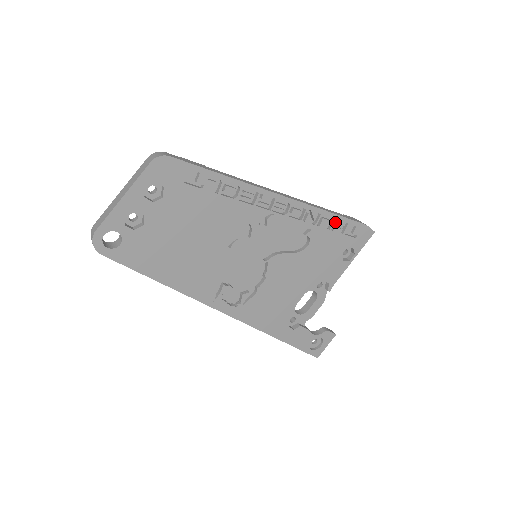
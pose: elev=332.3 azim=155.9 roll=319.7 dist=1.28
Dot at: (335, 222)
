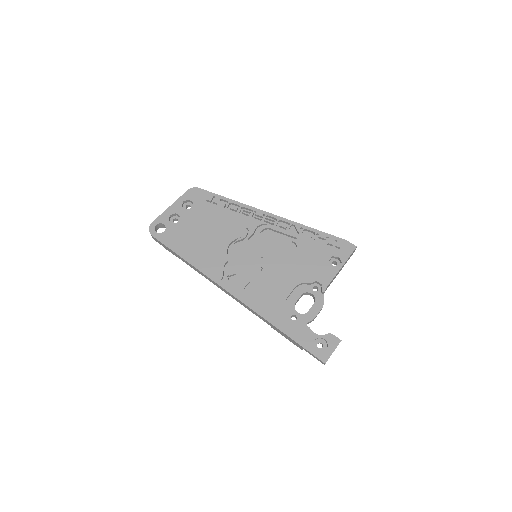
Dot at: (318, 237)
